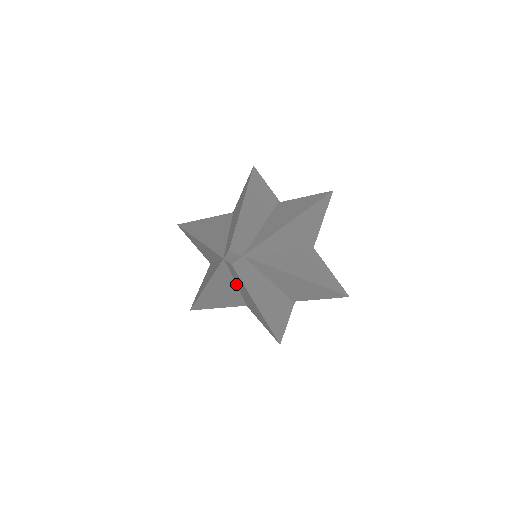
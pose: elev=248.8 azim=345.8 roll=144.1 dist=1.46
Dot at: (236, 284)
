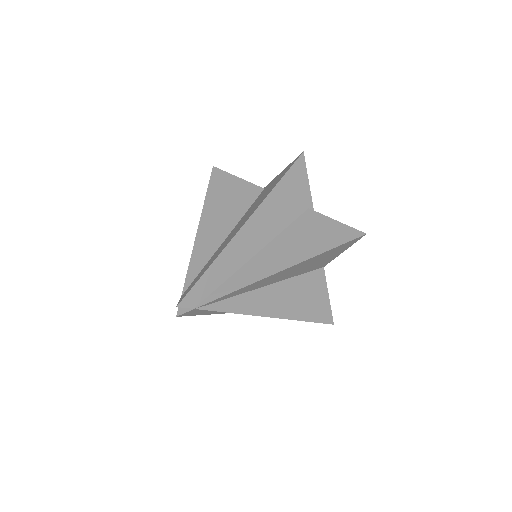
Dot at: occluded
